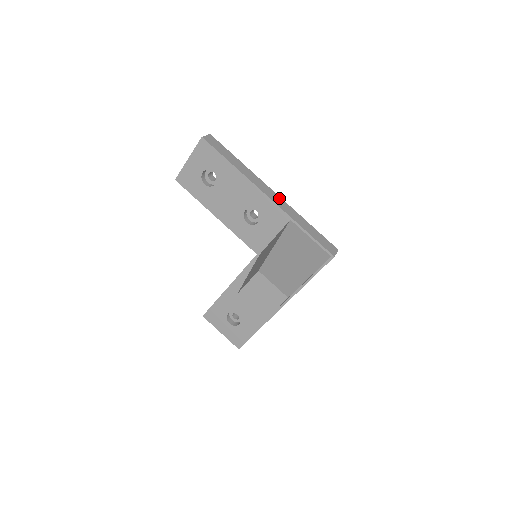
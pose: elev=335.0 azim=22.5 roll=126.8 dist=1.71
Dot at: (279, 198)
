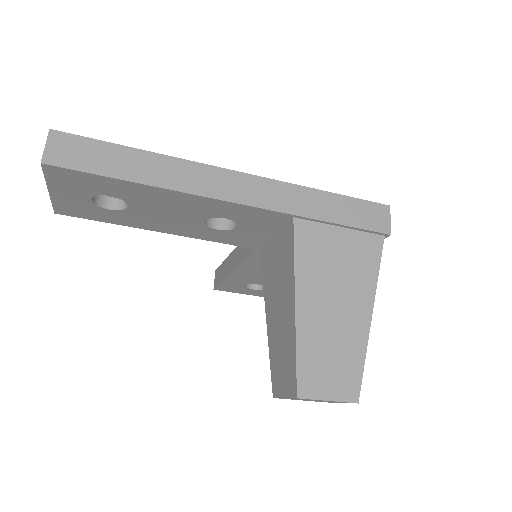
Dot at: (253, 181)
